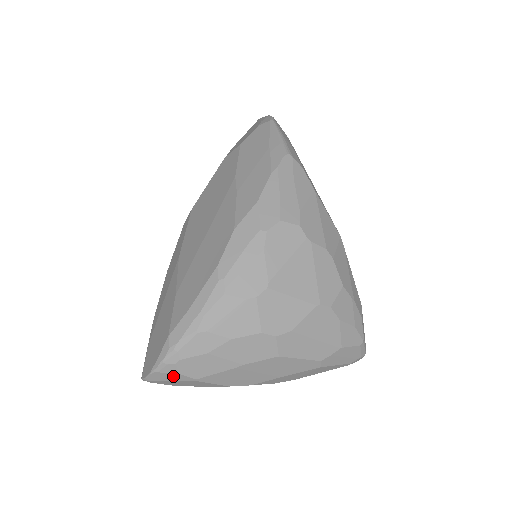
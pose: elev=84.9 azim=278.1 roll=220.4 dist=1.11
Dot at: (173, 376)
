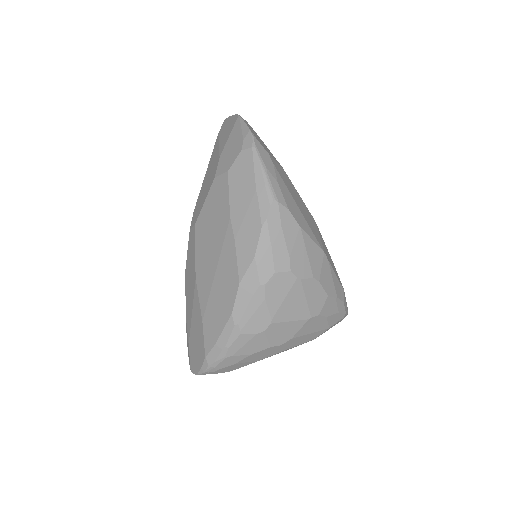
Dot at: (213, 373)
